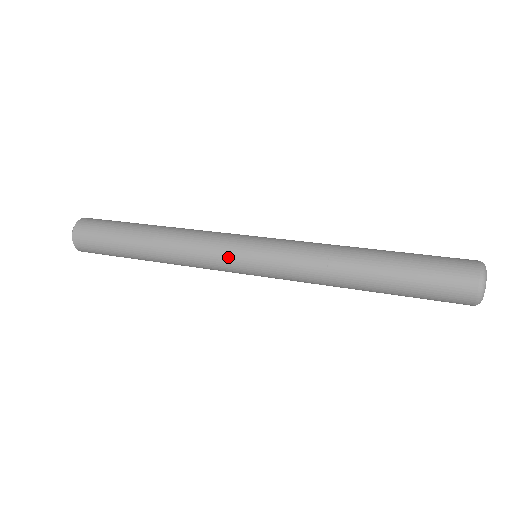
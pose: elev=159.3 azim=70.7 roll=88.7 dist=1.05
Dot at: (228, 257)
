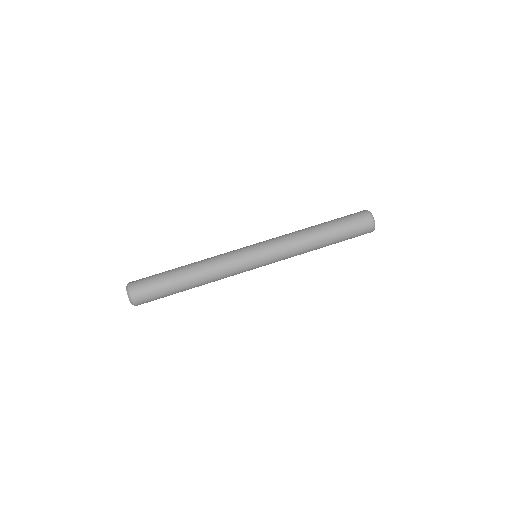
Dot at: (246, 265)
